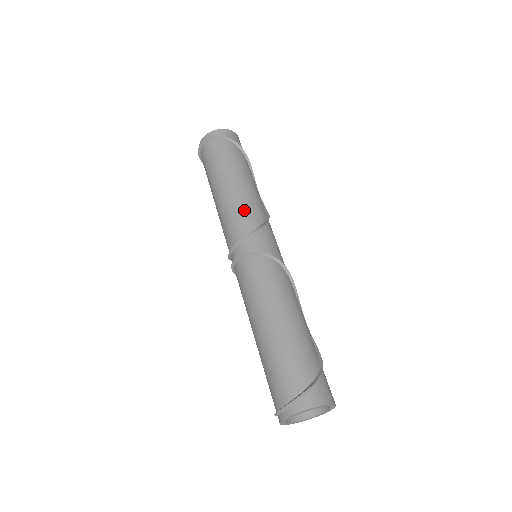
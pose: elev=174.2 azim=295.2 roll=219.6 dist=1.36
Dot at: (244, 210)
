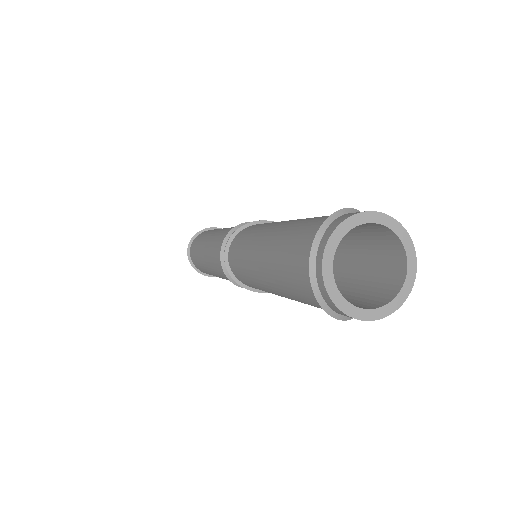
Dot at: (231, 228)
